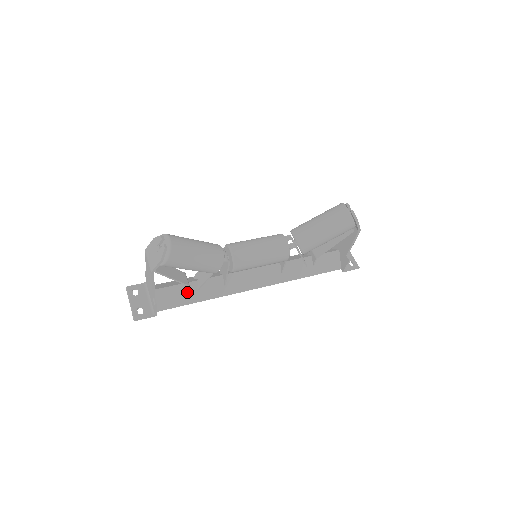
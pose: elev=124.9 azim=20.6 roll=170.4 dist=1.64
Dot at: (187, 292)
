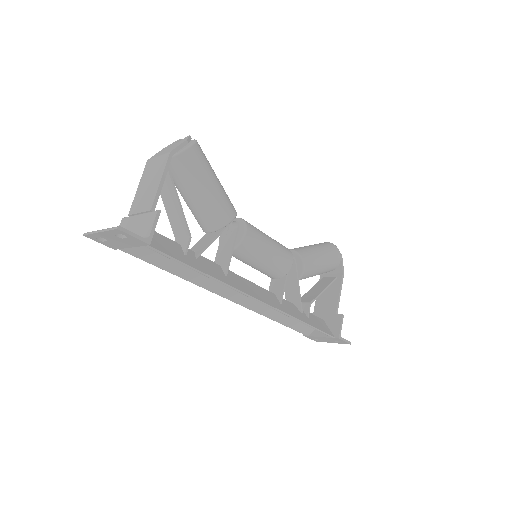
Dot at: (183, 253)
